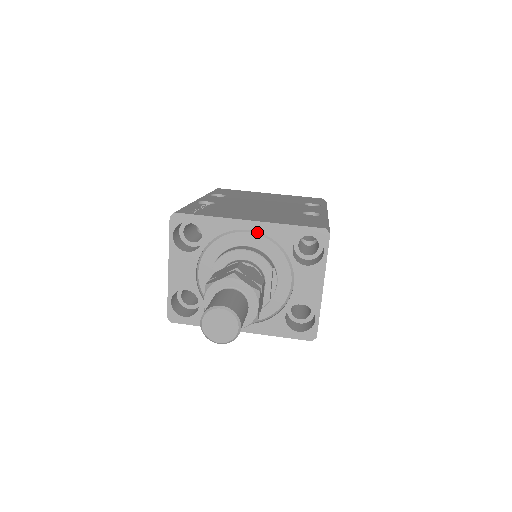
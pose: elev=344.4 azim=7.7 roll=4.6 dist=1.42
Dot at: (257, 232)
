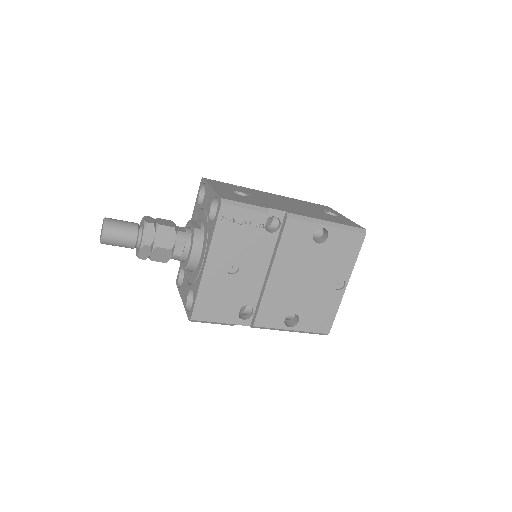
Dot at: occluded
